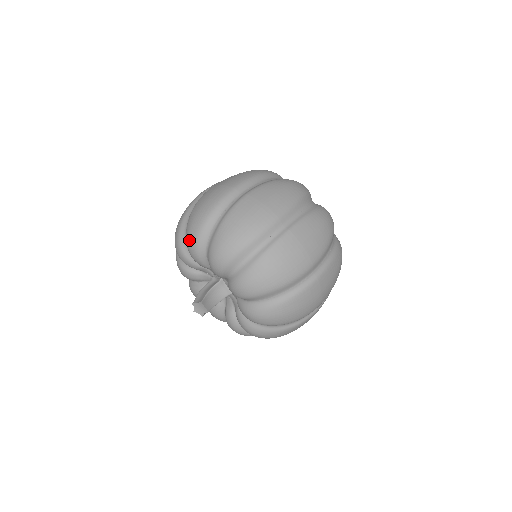
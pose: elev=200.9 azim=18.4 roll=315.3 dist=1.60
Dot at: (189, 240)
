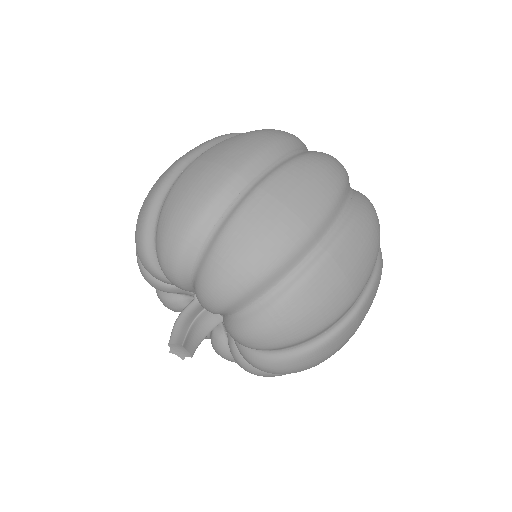
Dot at: (162, 256)
